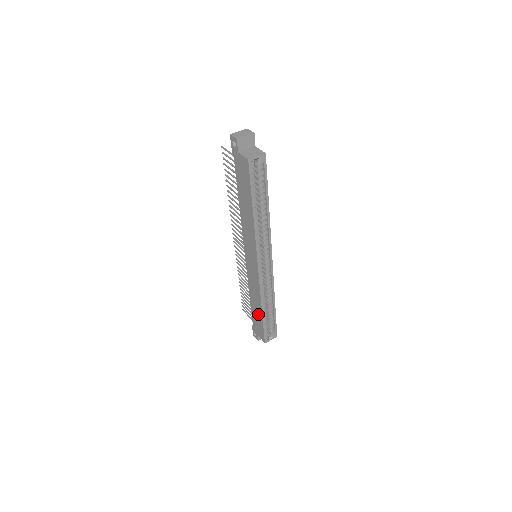
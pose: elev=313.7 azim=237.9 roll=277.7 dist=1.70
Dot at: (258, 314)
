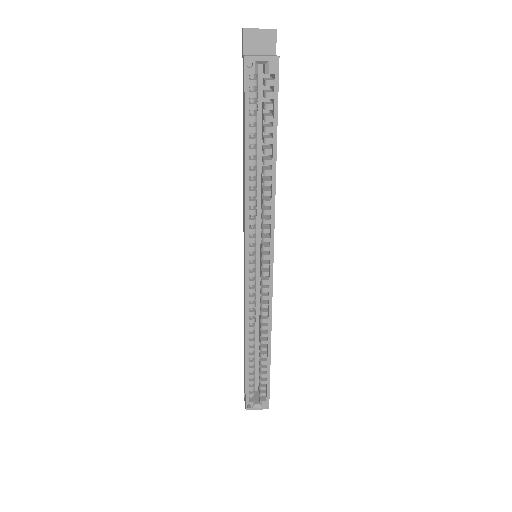
Dot at: occluded
